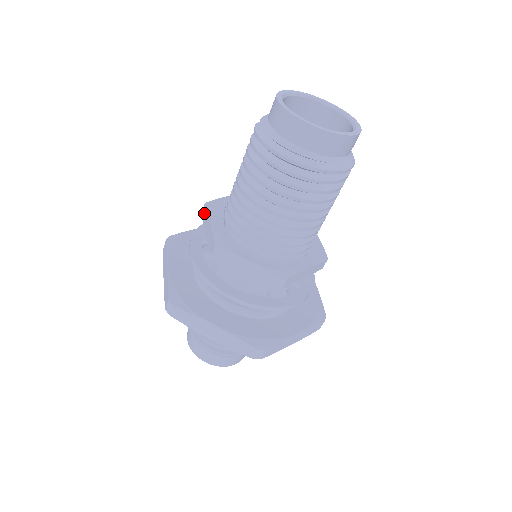
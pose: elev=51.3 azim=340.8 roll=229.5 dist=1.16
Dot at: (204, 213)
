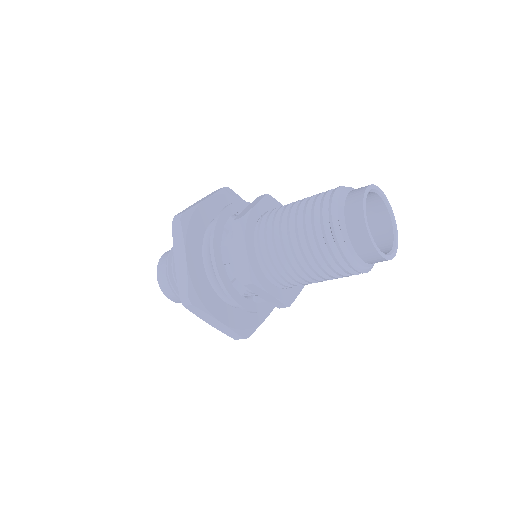
Dot at: (260, 197)
